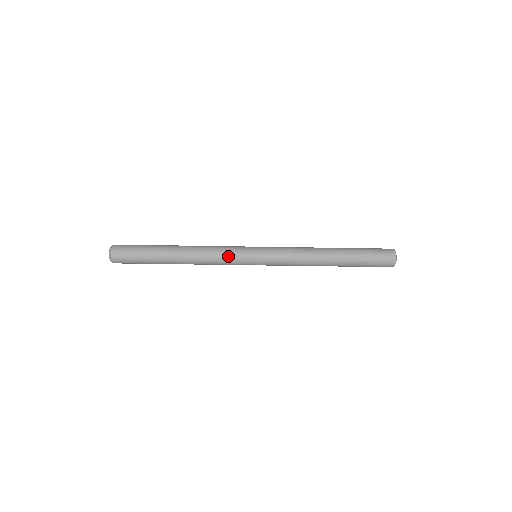
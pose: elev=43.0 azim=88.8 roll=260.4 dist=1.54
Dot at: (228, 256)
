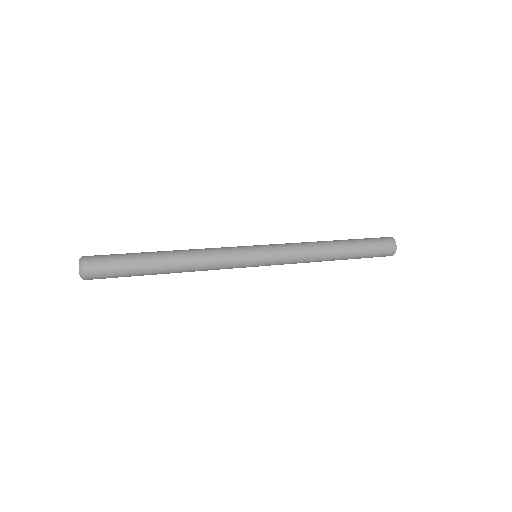
Dot at: occluded
